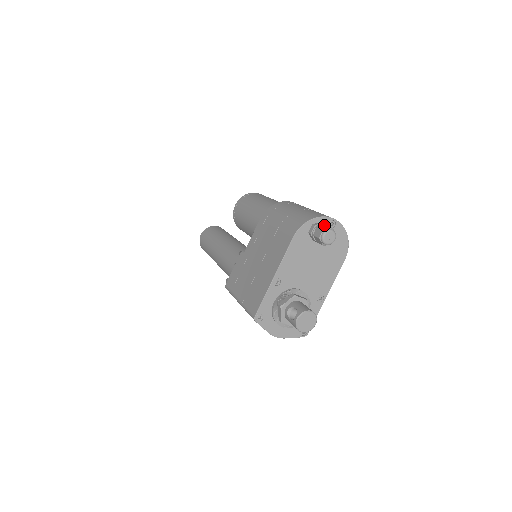
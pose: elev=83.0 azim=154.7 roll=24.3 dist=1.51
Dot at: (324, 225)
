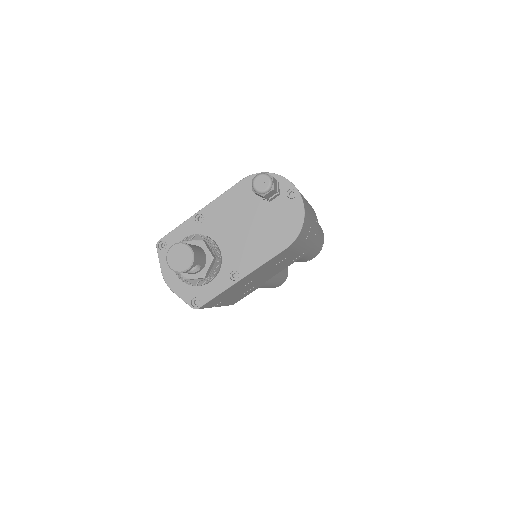
Dot at: occluded
